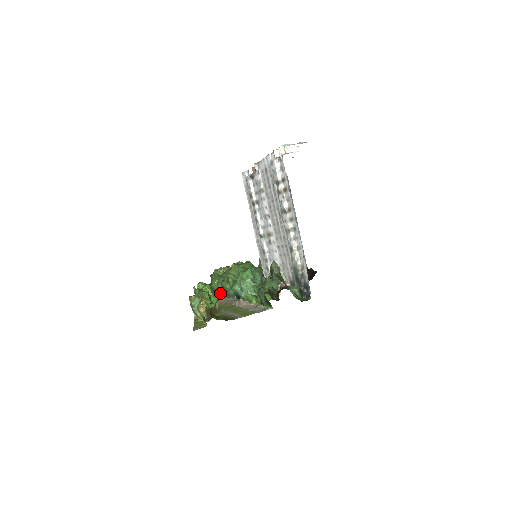
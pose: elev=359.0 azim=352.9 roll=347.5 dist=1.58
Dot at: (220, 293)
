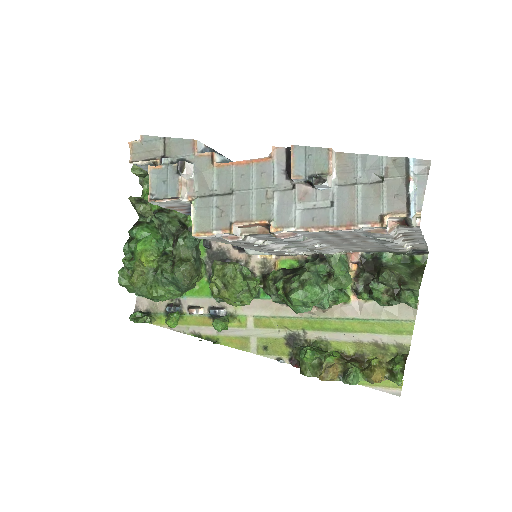
Dot at: (184, 295)
